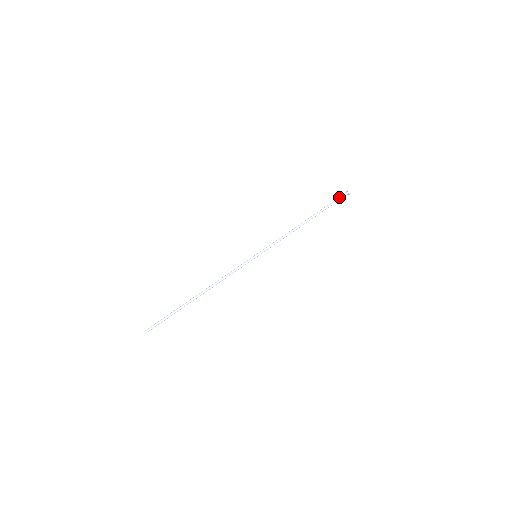
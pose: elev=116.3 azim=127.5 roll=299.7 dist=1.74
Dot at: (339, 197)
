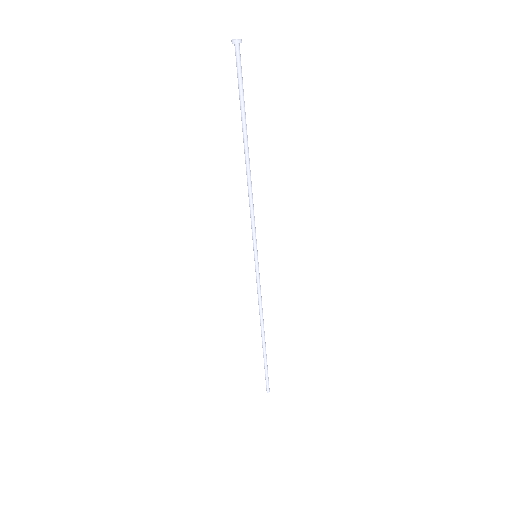
Dot at: (239, 69)
